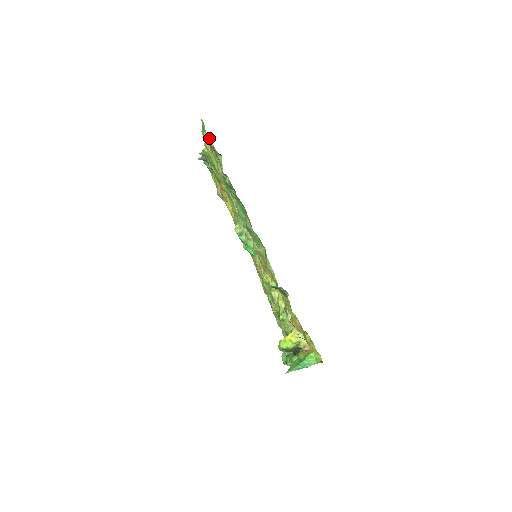
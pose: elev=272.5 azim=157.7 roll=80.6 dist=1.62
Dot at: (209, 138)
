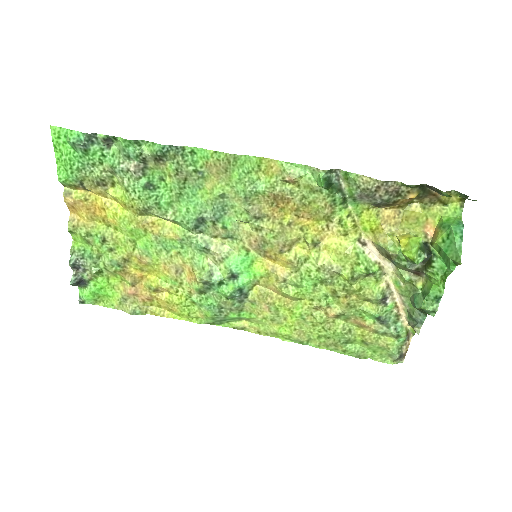
Dot at: (73, 191)
